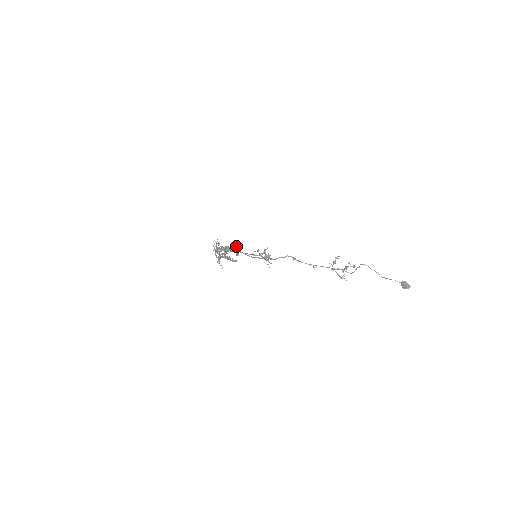
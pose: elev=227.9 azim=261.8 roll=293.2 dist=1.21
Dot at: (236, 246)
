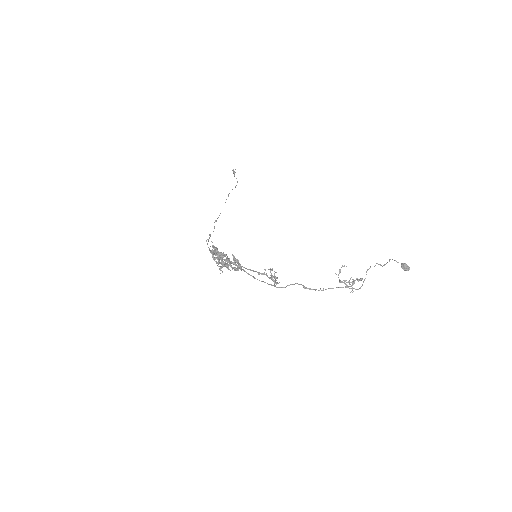
Dot at: (237, 260)
